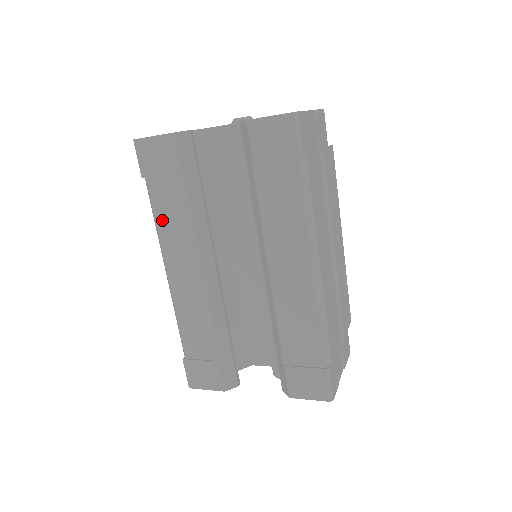
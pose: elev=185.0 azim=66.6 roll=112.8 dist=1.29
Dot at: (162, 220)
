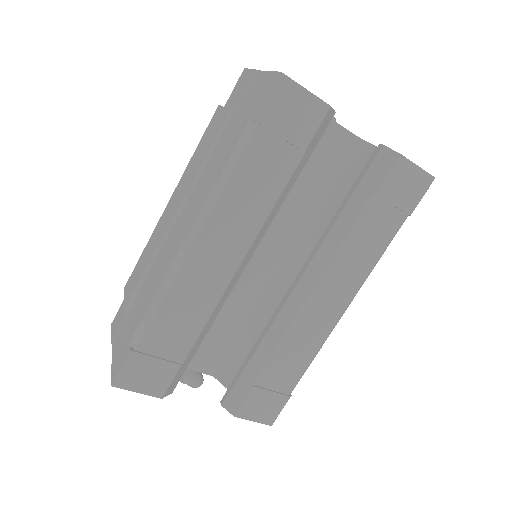
Dot at: (238, 183)
